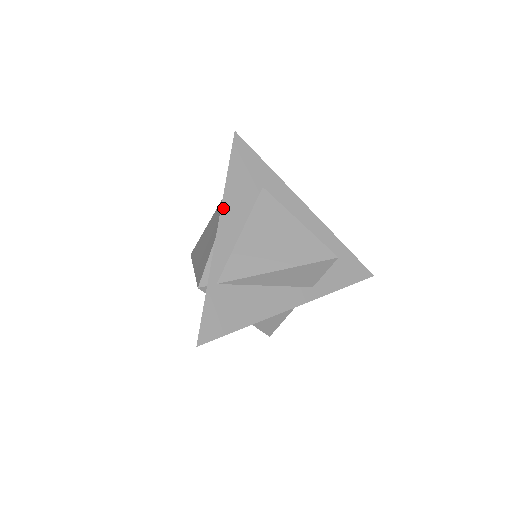
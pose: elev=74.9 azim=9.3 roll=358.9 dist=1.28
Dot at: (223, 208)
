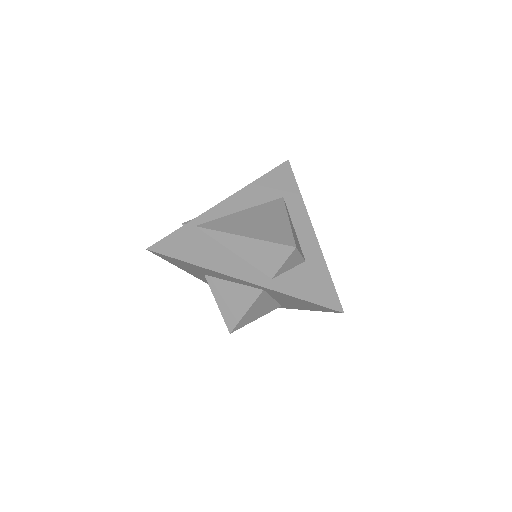
Dot at: (241, 191)
